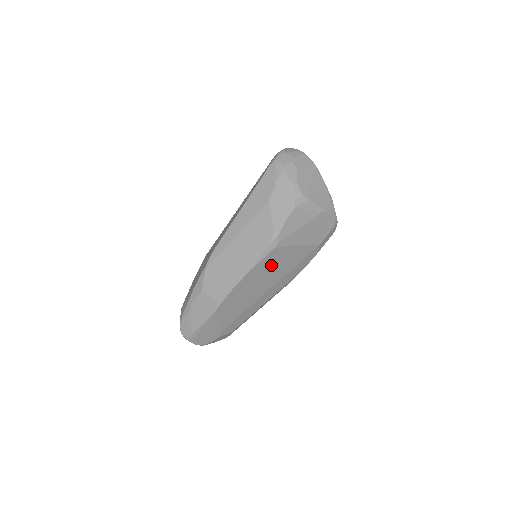
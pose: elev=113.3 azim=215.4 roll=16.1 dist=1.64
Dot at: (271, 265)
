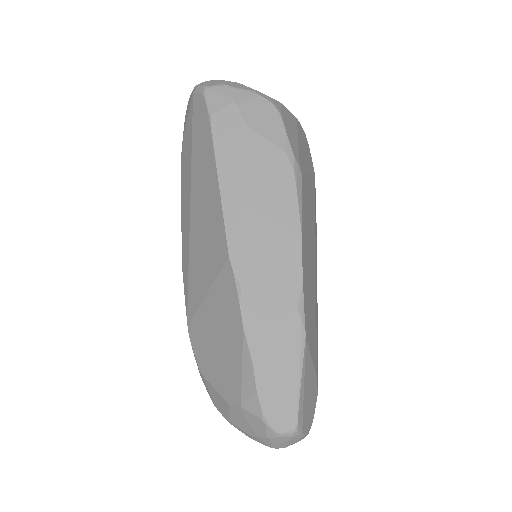
Dot at: (306, 214)
